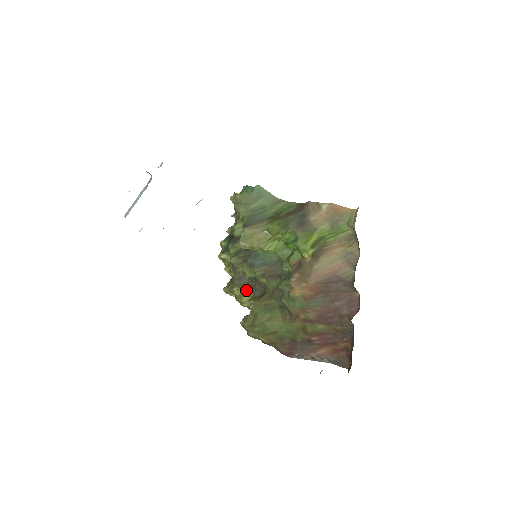
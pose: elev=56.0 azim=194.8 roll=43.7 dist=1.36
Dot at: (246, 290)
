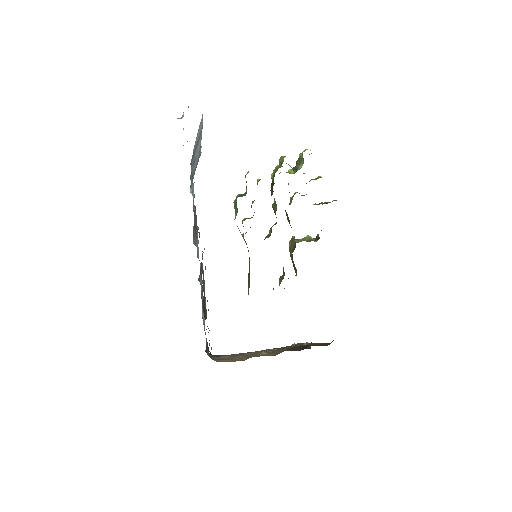
Dot at: occluded
